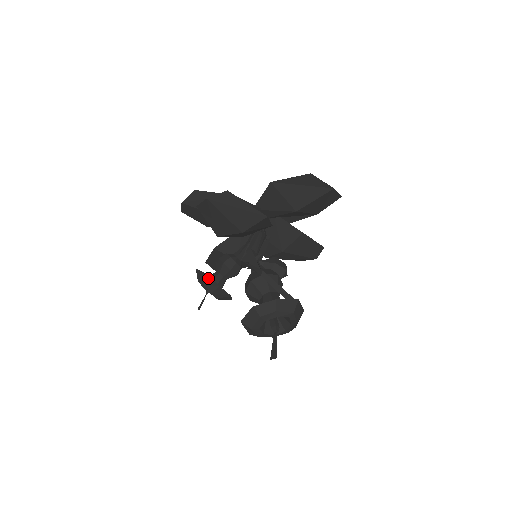
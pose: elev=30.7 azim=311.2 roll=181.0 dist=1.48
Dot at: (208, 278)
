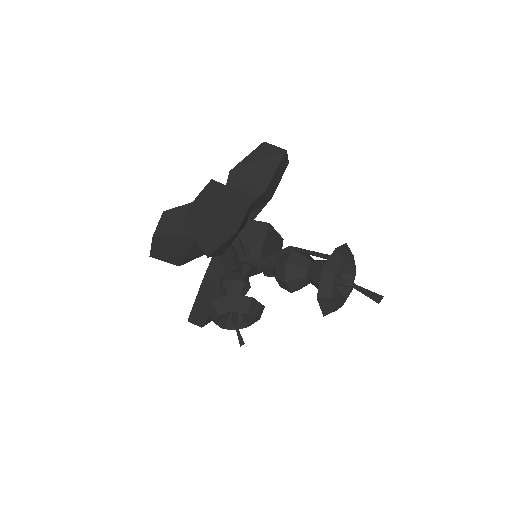
Dot at: (235, 297)
